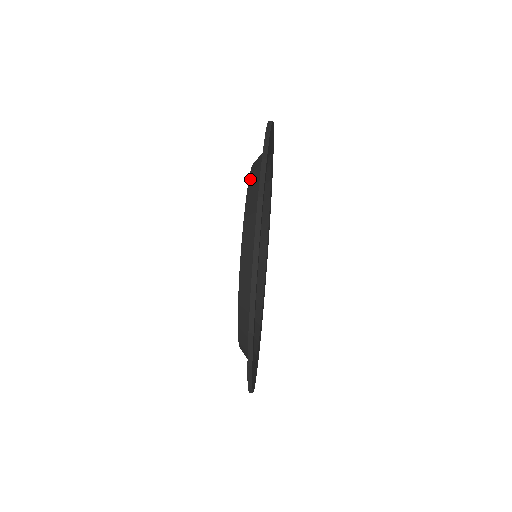
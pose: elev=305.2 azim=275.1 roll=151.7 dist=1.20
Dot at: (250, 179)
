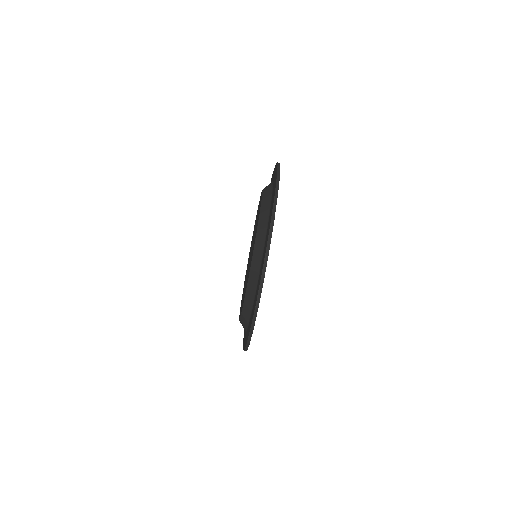
Dot at: (260, 218)
